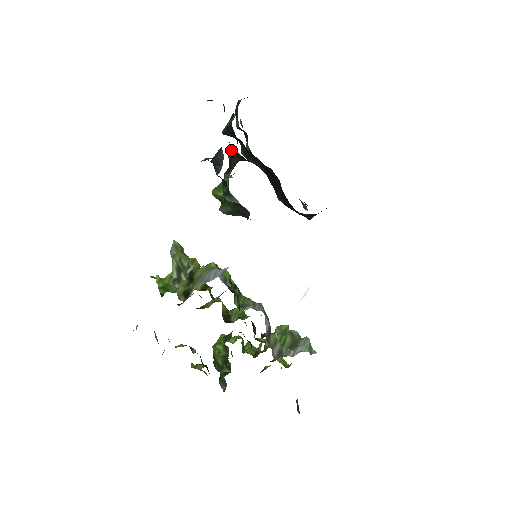
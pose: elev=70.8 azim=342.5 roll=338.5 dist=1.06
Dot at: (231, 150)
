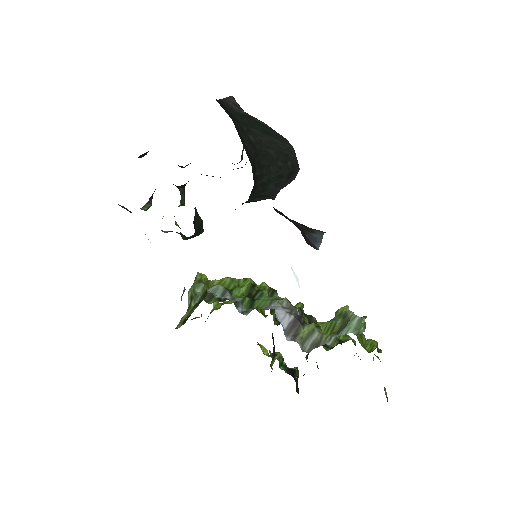
Dot at: occluded
